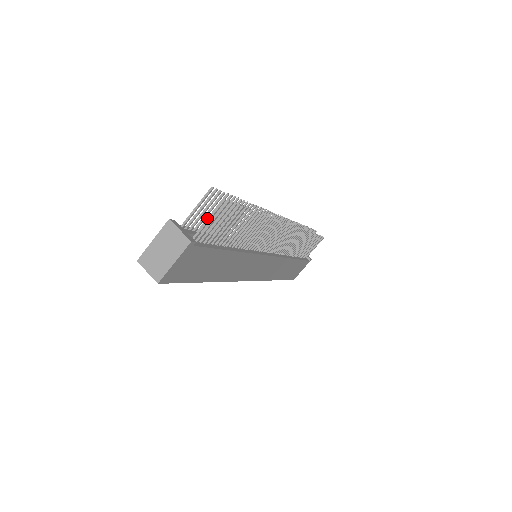
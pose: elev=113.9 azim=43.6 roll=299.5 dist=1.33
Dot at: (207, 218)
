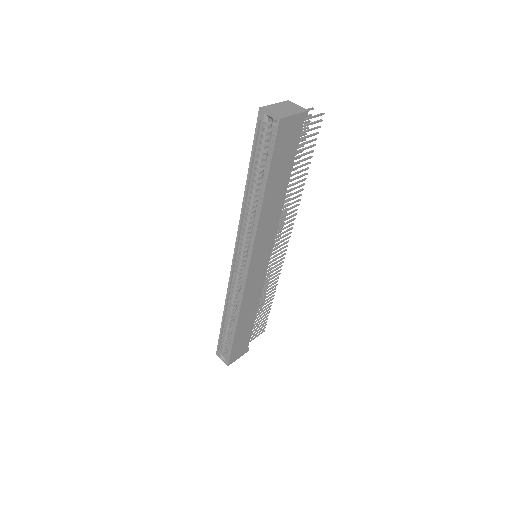
Dot at: occluded
